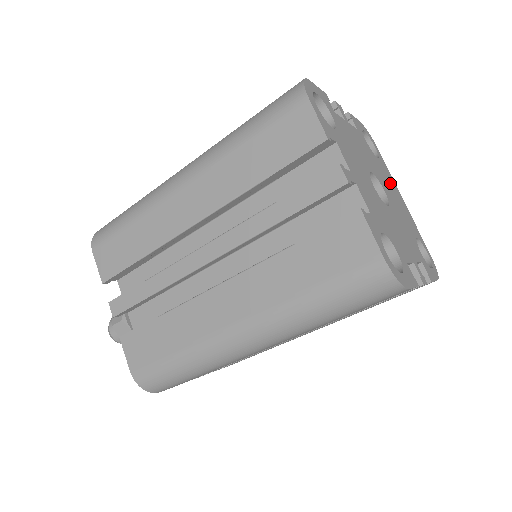
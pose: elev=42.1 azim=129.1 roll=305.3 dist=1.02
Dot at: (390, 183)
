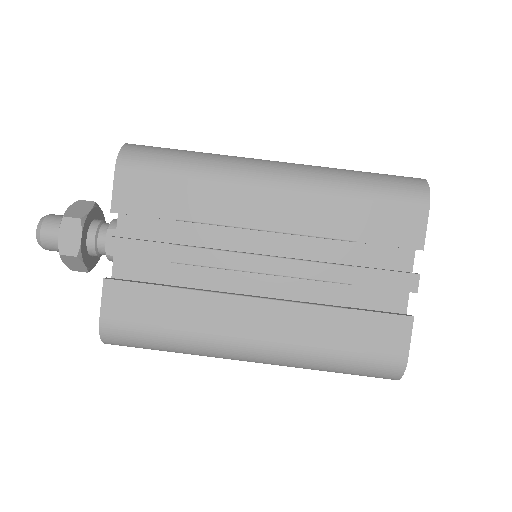
Dot at: occluded
